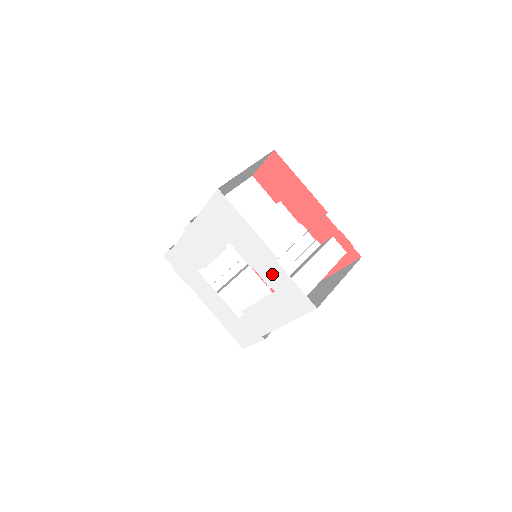
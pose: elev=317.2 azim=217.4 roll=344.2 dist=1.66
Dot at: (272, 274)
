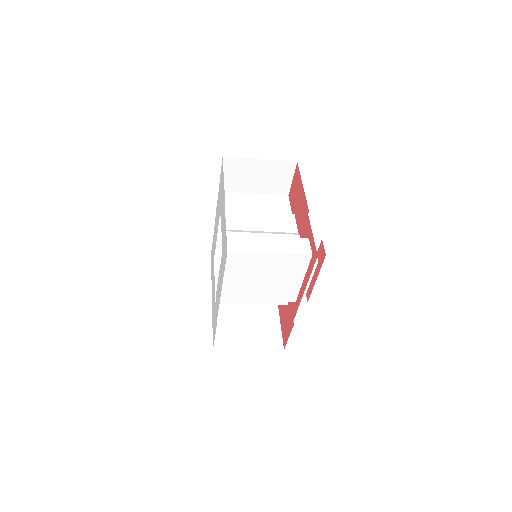
Dot at: (223, 228)
